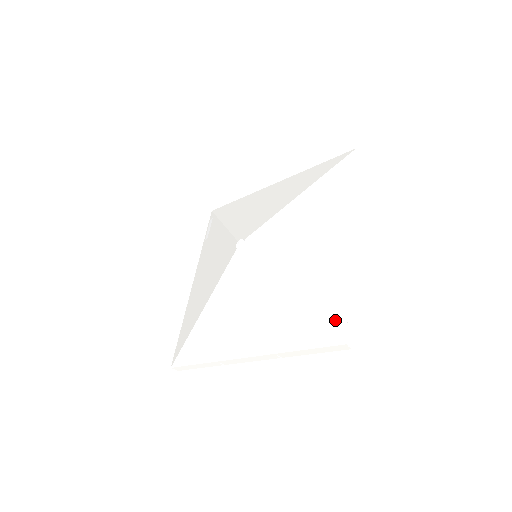
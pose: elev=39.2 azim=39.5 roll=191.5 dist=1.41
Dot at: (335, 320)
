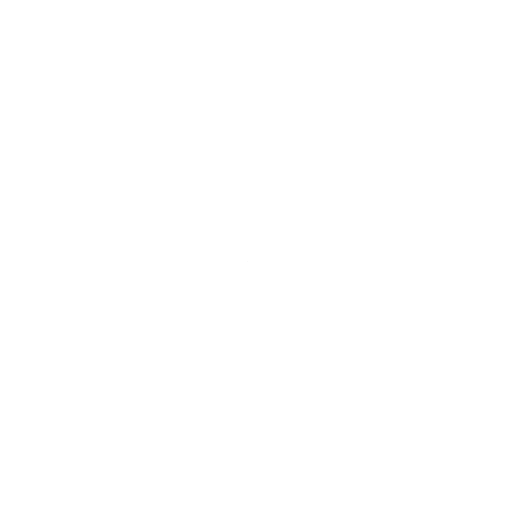
Dot at: (211, 366)
